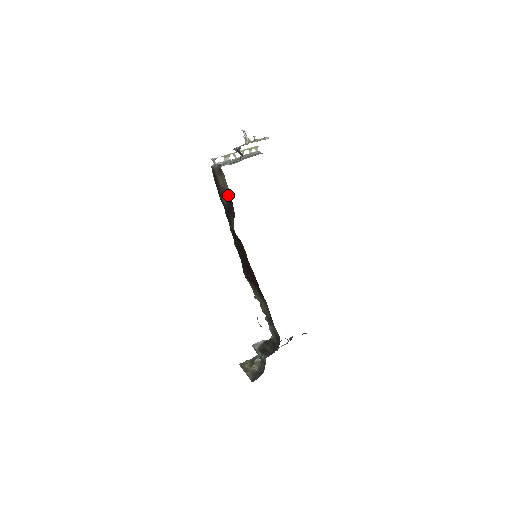
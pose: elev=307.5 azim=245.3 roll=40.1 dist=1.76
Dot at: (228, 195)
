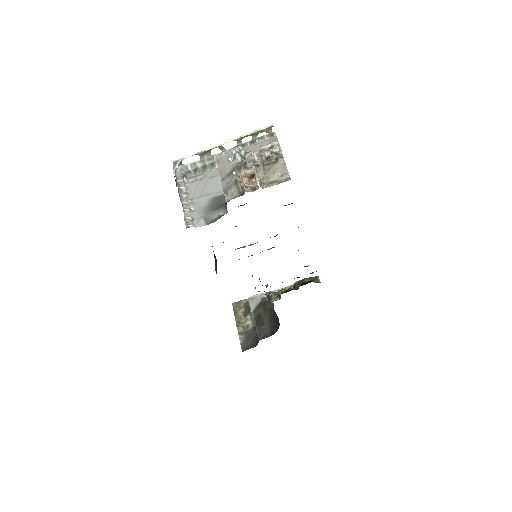
Dot at: occluded
